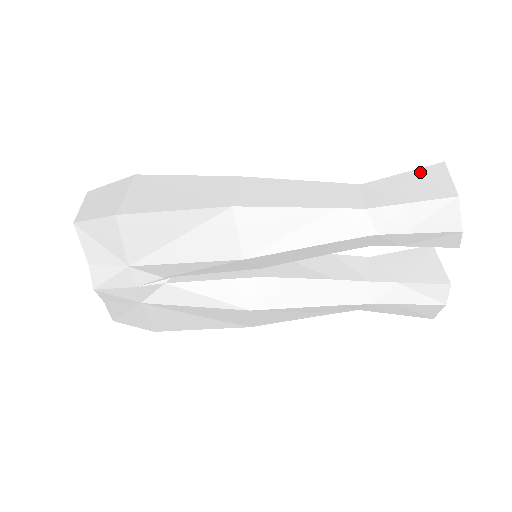
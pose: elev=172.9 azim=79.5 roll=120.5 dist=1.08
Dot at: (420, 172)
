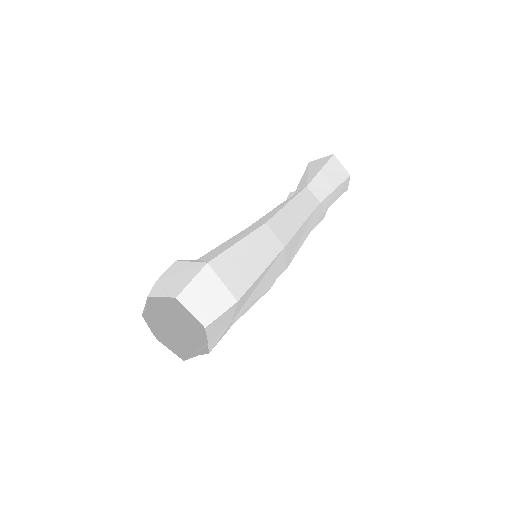
Dot at: (328, 166)
